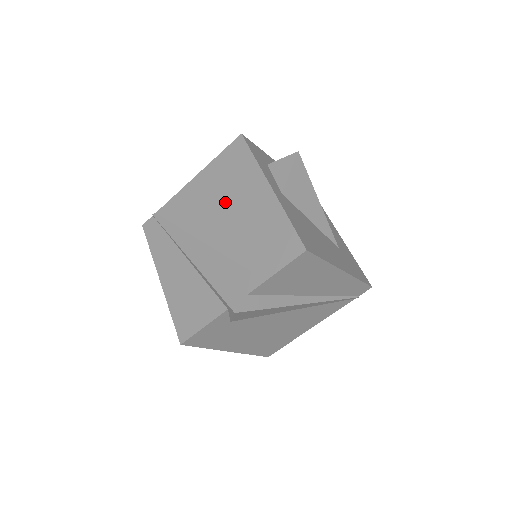
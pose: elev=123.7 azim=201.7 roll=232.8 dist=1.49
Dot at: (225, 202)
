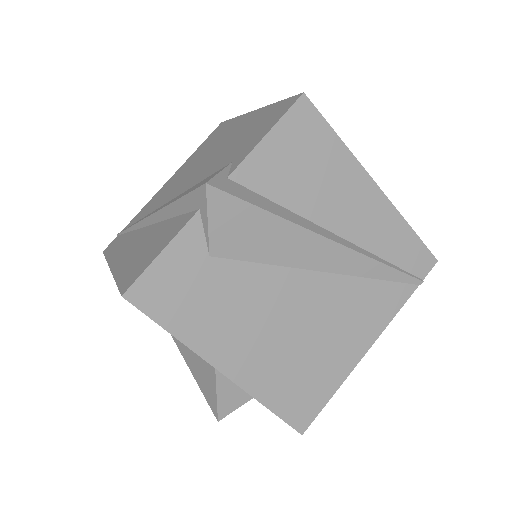
Dot at: (202, 159)
